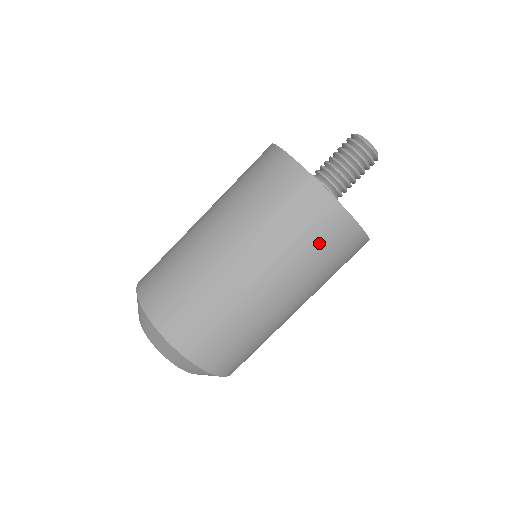
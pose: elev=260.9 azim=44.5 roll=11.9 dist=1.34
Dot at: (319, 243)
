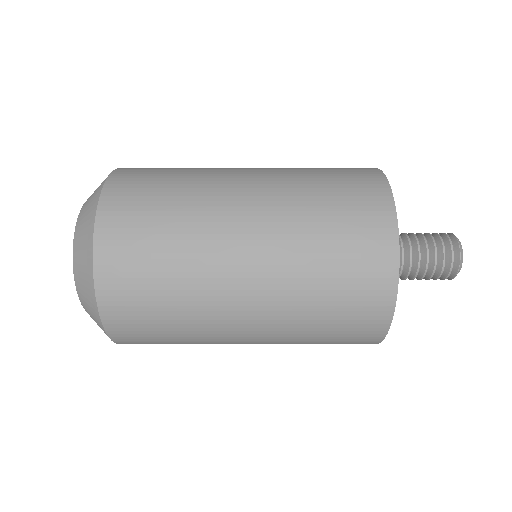
Dot at: (341, 278)
